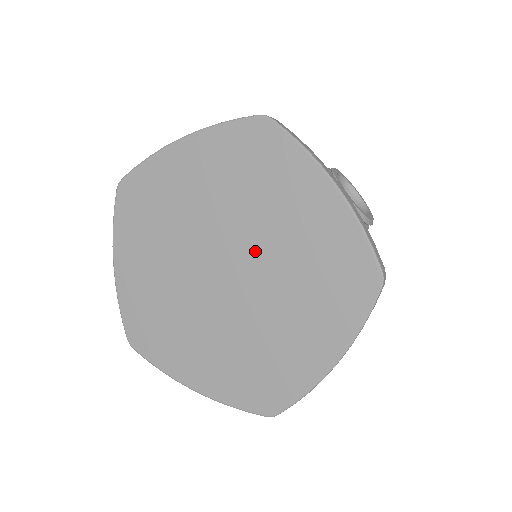
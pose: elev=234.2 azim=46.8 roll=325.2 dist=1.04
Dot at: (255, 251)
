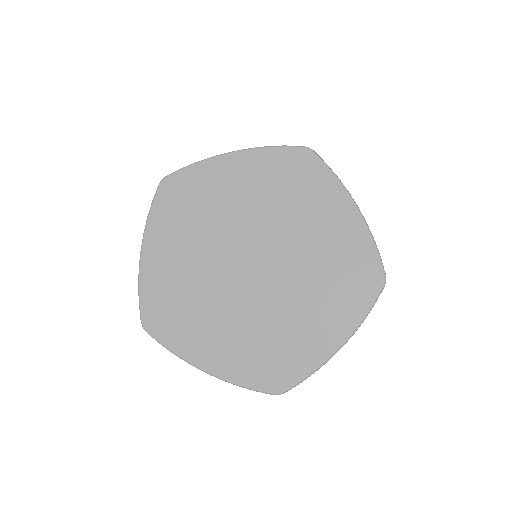
Dot at: (249, 231)
